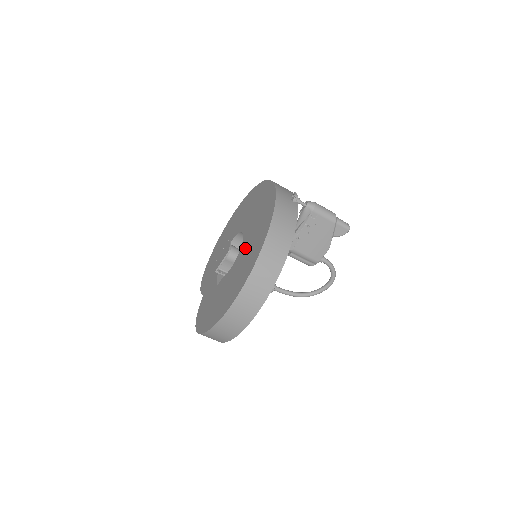
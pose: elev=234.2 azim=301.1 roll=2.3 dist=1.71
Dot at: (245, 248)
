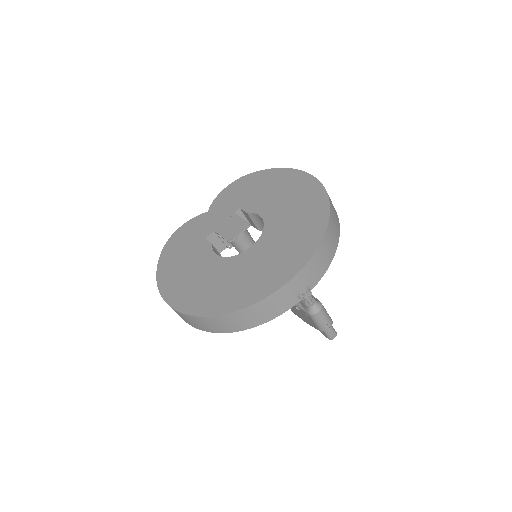
Dot at: (230, 269)
